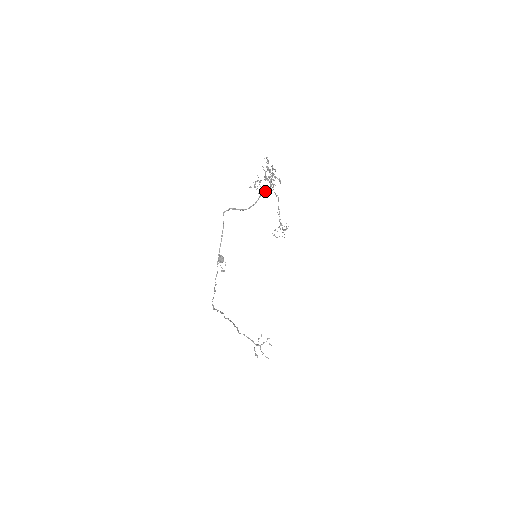
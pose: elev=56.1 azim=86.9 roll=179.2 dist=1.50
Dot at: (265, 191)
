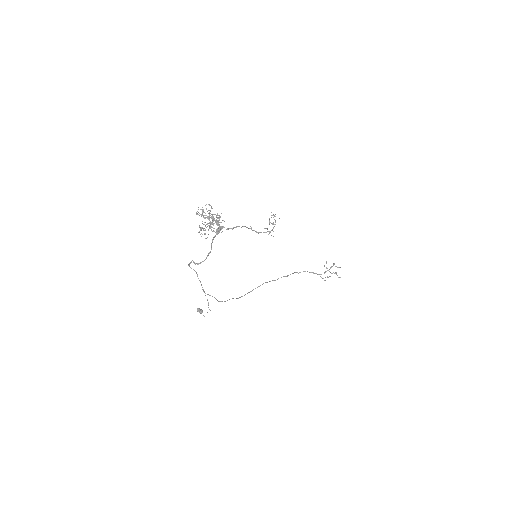
Dot at: (214, 237)
